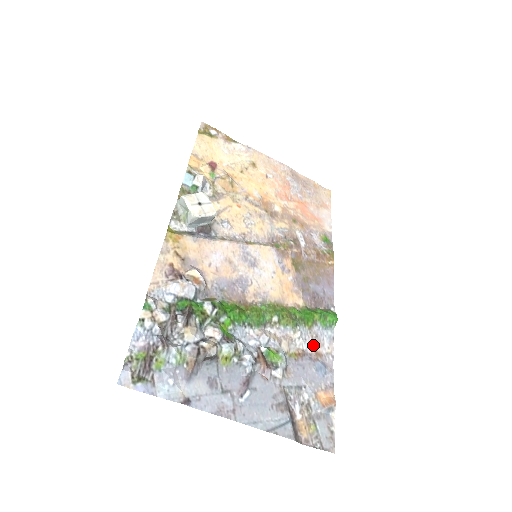
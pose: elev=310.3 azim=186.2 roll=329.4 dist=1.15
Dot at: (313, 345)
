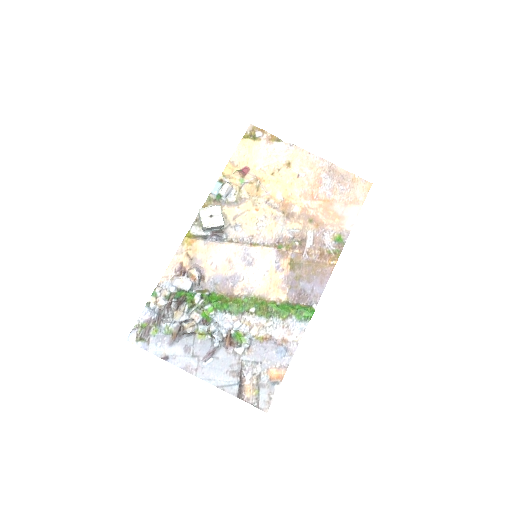
Dot at: (282, 333)
